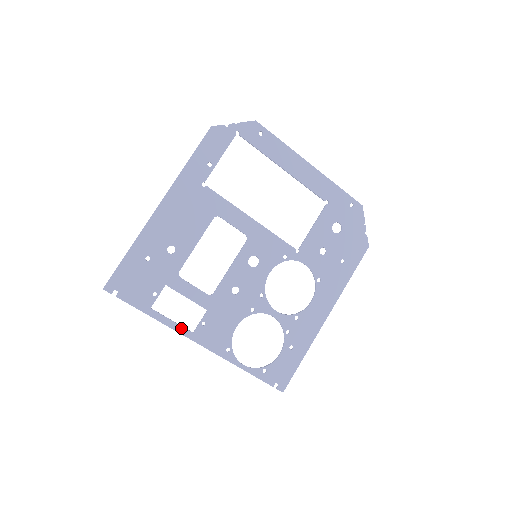
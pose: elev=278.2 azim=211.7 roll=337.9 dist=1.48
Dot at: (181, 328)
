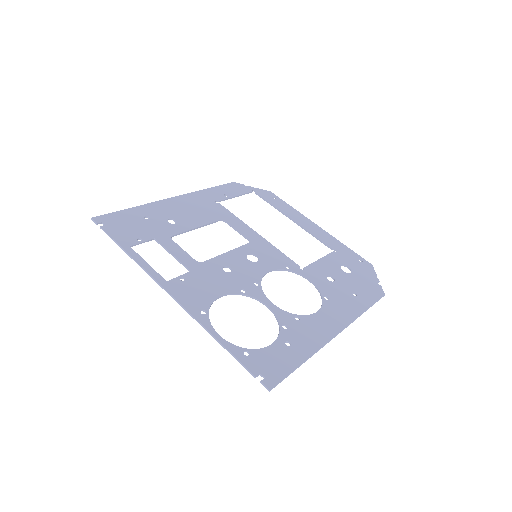
Dot at: (154, 272)
